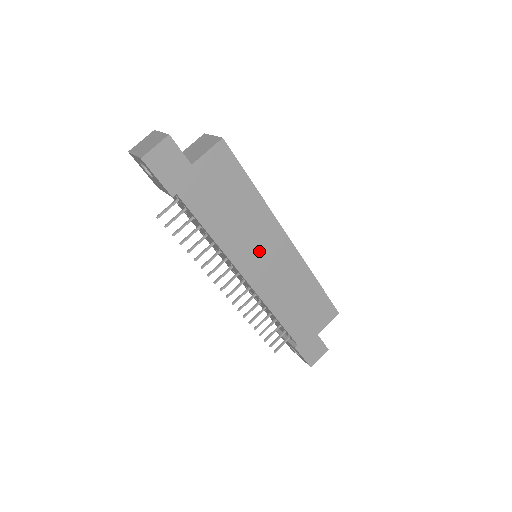
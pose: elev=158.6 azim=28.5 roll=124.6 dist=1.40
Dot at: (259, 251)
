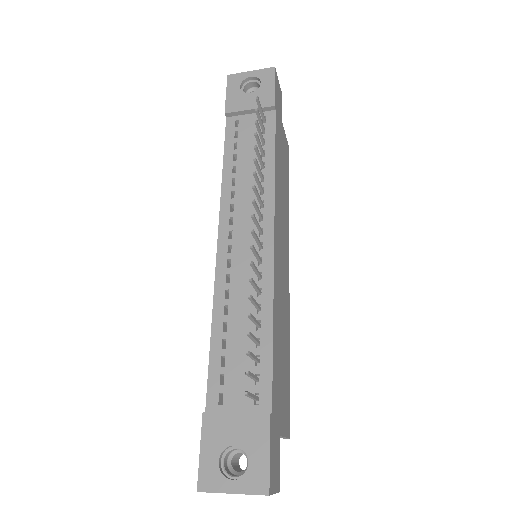
Dot at: (281, 237)
